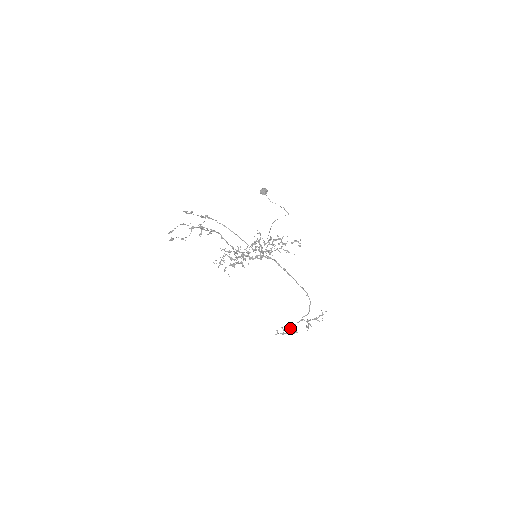
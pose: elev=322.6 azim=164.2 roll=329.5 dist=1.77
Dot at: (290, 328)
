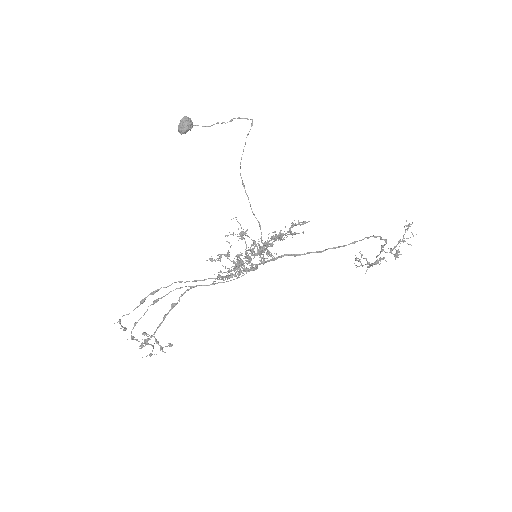
Dot at: (372, 263)
